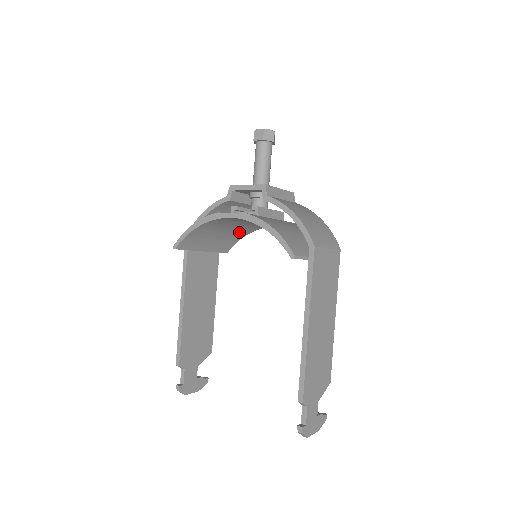
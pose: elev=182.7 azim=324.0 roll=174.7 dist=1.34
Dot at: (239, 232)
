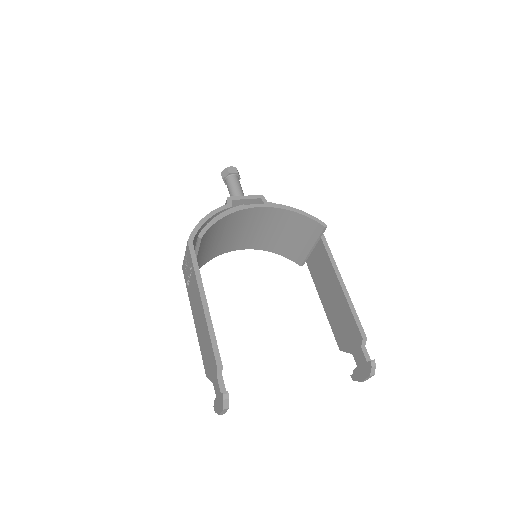
Dot at: (214, 251)
